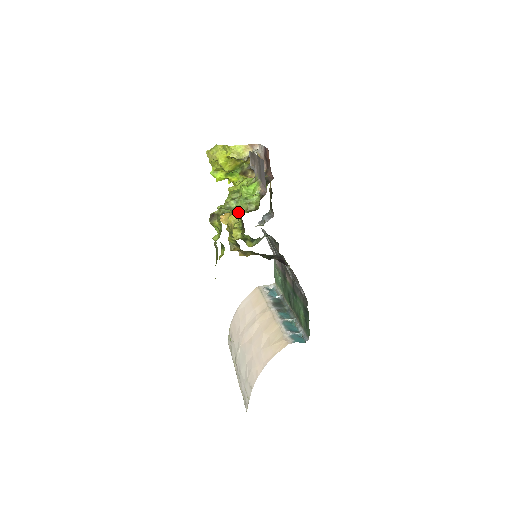
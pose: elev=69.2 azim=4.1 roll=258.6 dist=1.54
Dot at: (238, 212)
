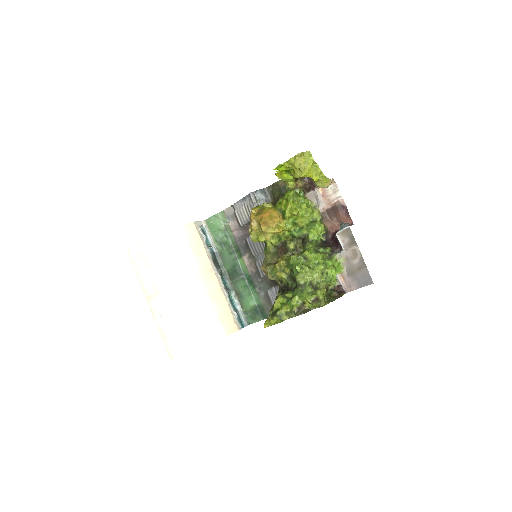
Dot at: (325, 295)
